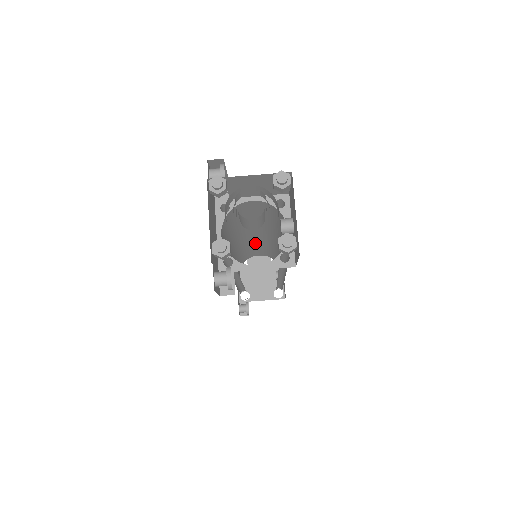
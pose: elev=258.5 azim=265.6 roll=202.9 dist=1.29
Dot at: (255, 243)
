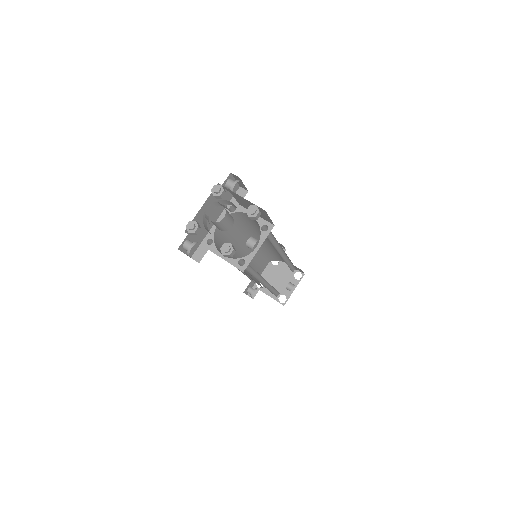
Dot at: occluded
